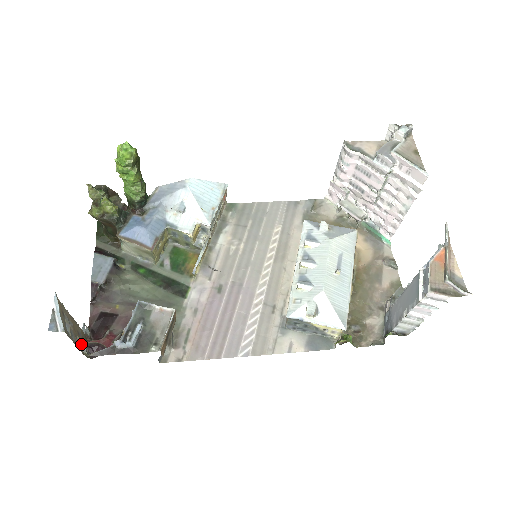
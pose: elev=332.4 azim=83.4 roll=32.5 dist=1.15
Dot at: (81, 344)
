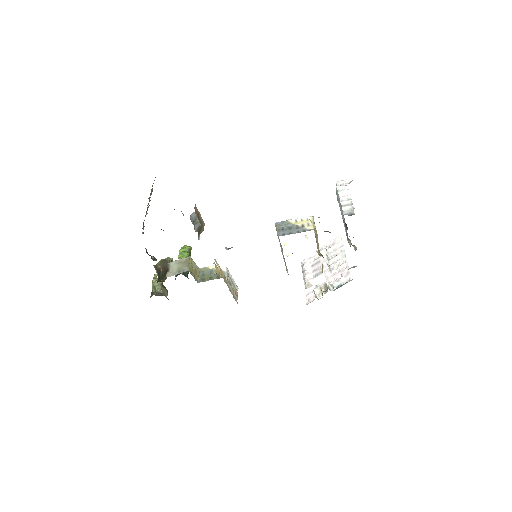
Dot at: occluded
